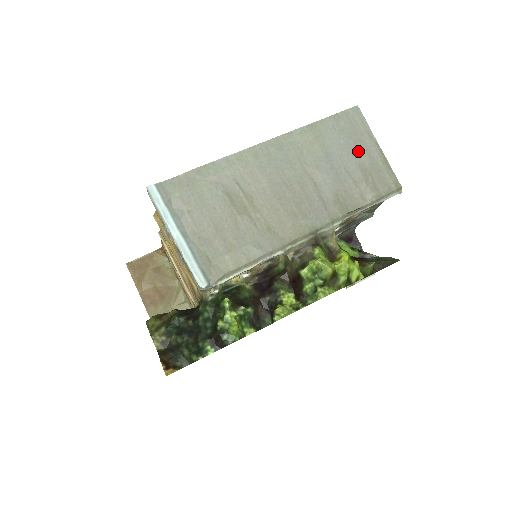
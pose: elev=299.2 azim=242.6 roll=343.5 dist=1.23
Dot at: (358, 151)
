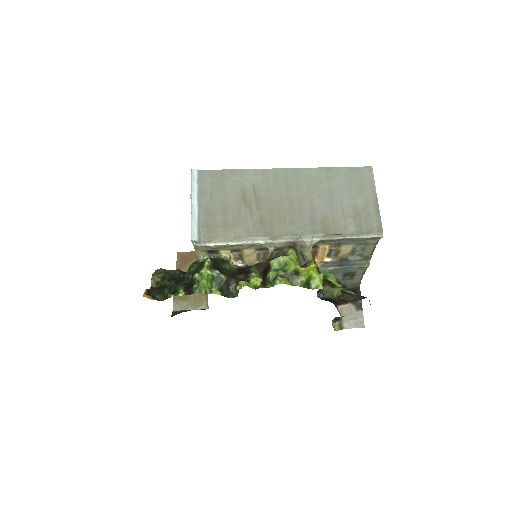
Dot at: (357, 196)
